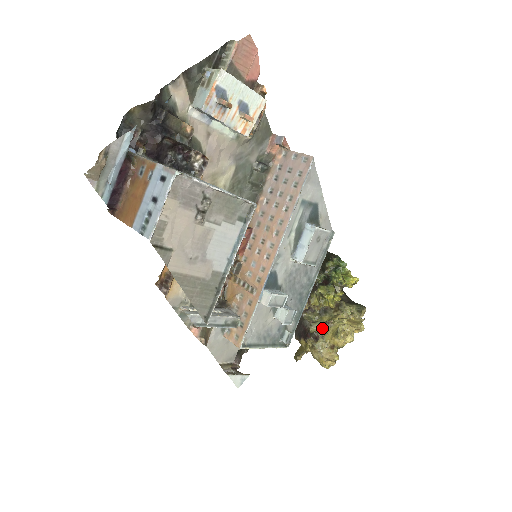
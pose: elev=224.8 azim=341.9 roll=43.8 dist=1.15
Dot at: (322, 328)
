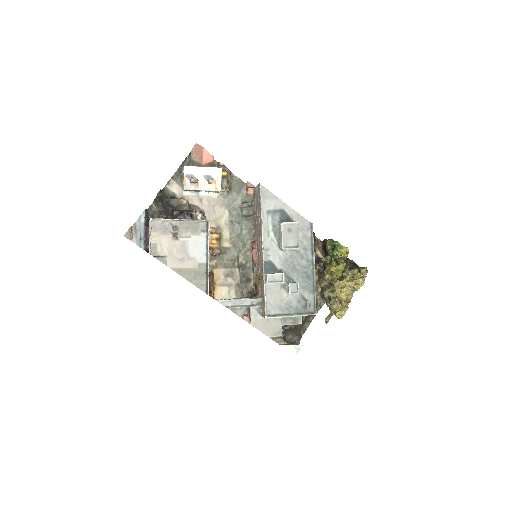
Dot at: (333, 292)
